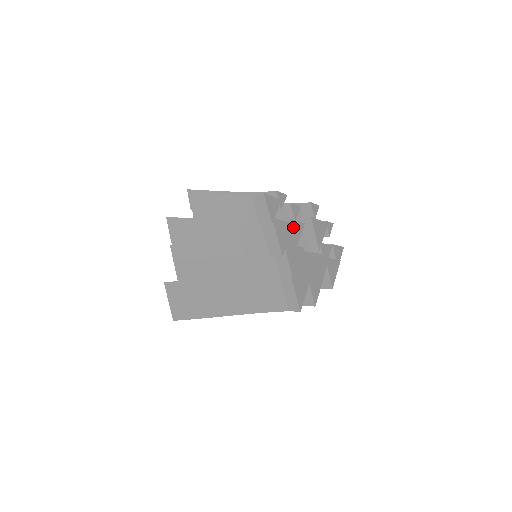
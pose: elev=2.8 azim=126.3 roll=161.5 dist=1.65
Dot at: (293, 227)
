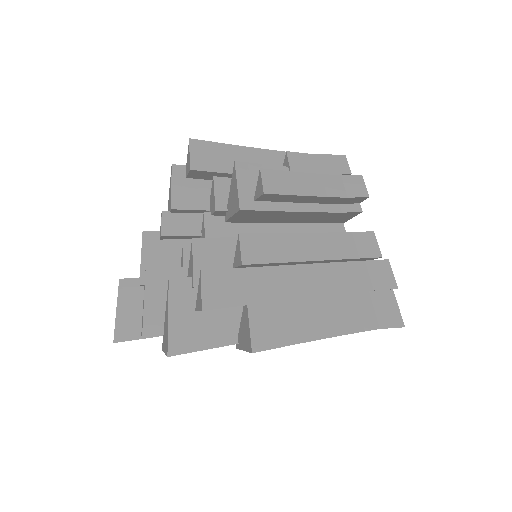
Dot at: occluded
